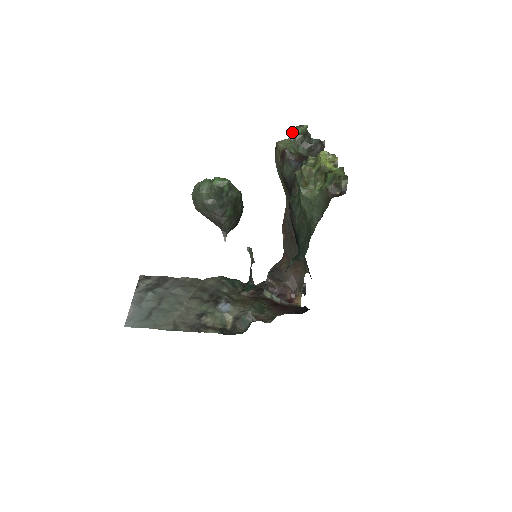
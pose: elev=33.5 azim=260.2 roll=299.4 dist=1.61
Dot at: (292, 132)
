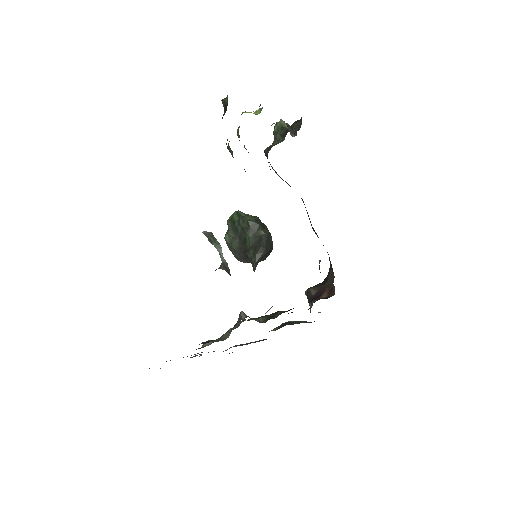
Dot at: occluded
